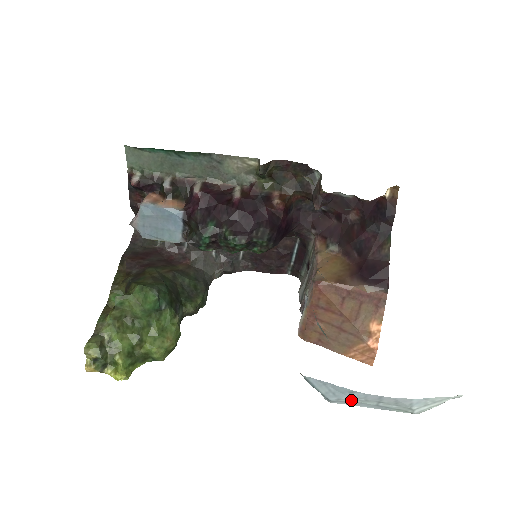
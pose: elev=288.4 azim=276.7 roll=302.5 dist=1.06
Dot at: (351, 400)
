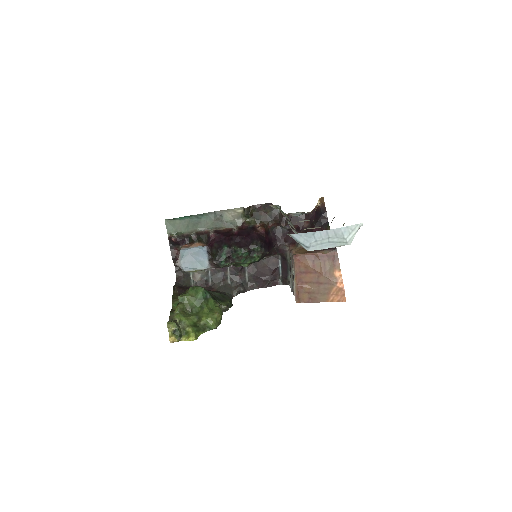
Dot at: (316, 242)
